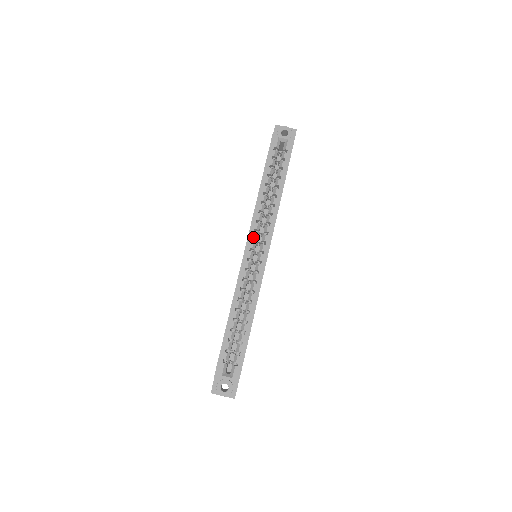
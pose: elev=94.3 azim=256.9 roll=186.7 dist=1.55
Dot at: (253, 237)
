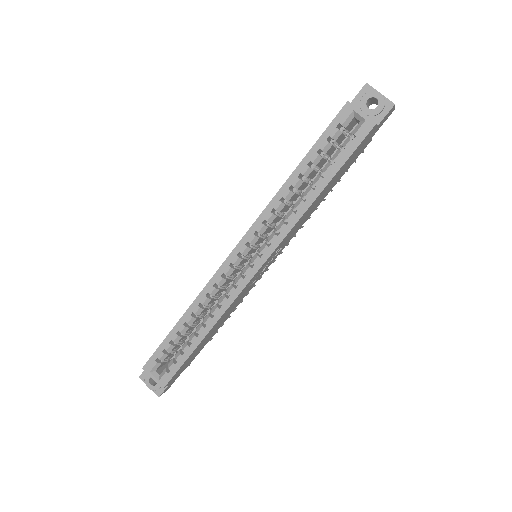
Dot at: (249, 240)
